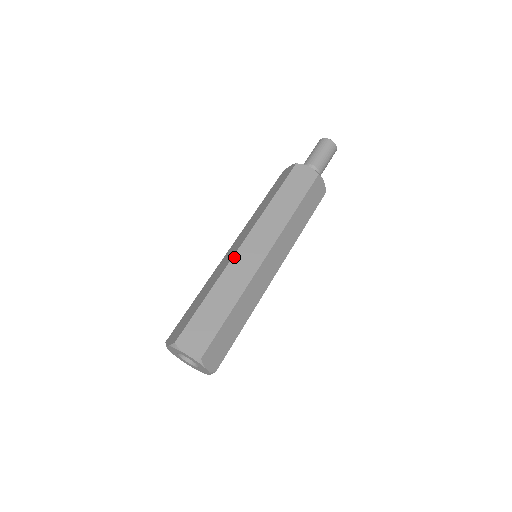
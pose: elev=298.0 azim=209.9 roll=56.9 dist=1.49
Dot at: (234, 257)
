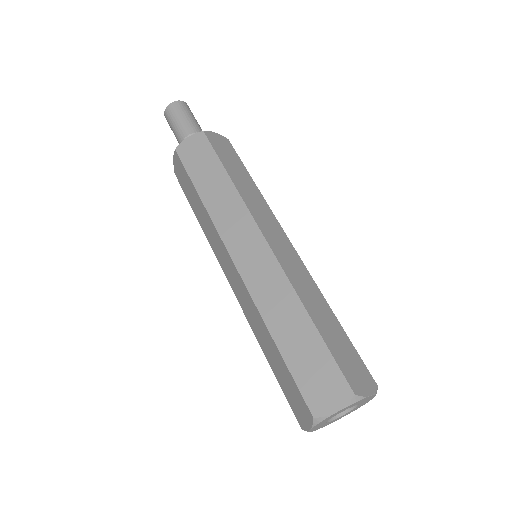
Dot at: (244, 280)
